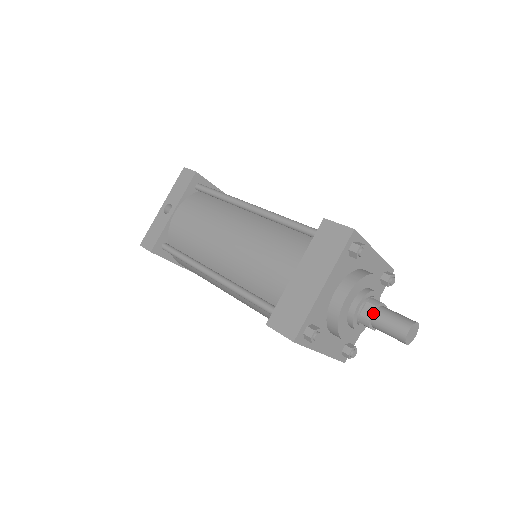
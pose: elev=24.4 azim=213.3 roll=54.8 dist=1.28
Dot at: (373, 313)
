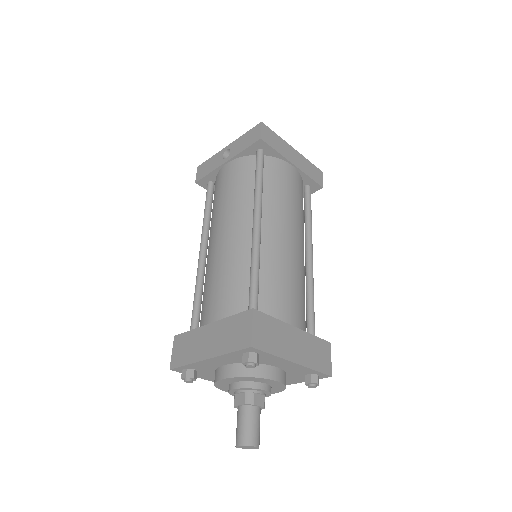
Dot at: (240, 405)
